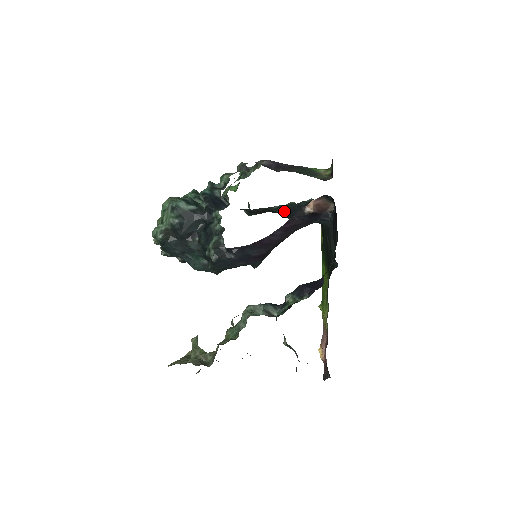
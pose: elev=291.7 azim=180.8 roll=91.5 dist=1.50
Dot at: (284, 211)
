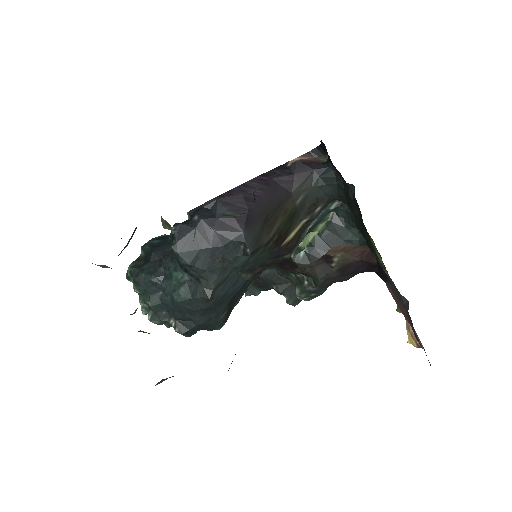
Dot at: occluded
